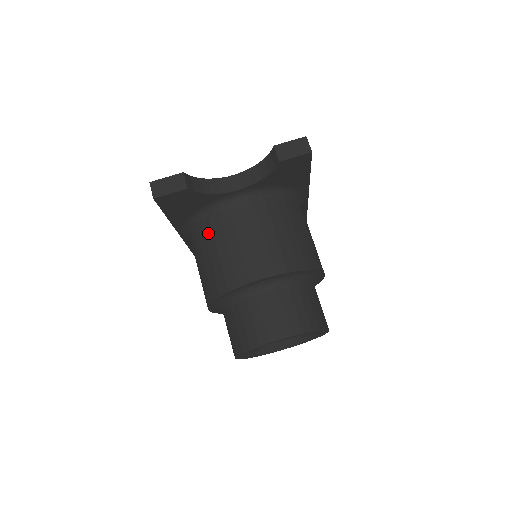
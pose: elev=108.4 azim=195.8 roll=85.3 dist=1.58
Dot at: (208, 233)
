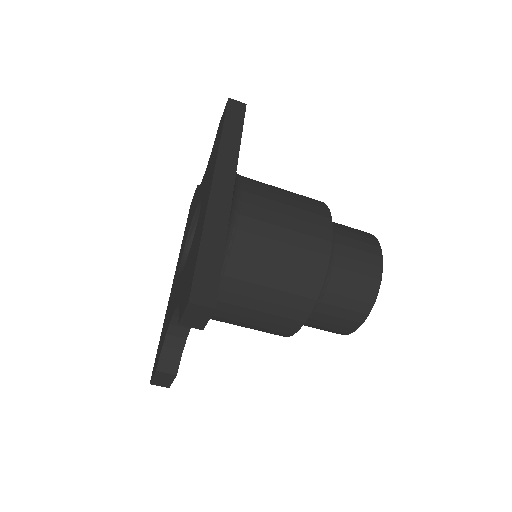
Dot at: occluded
